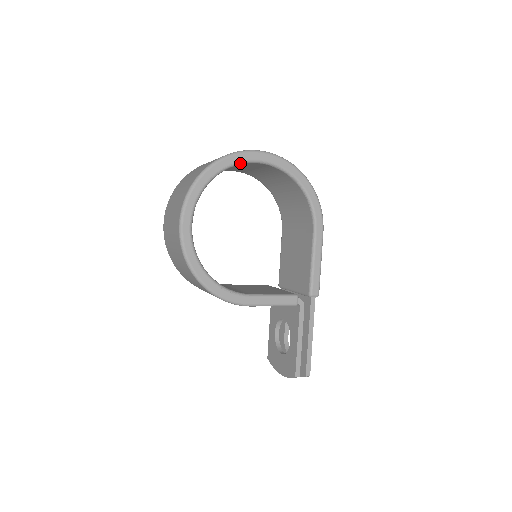
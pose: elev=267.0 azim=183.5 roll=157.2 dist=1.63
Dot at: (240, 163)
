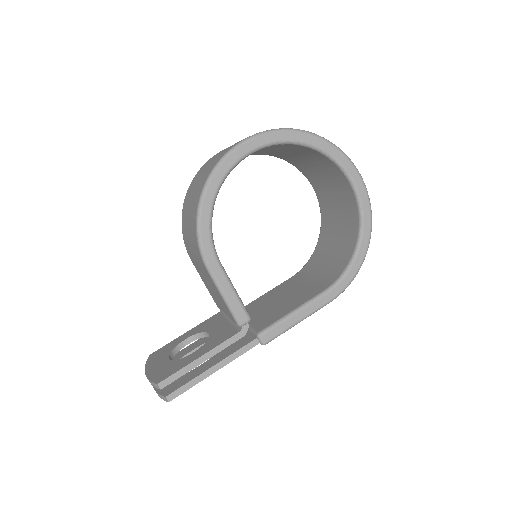
Dot at: (341, 166)
